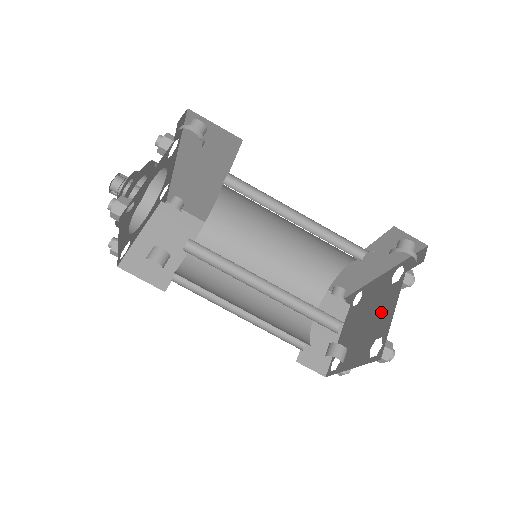
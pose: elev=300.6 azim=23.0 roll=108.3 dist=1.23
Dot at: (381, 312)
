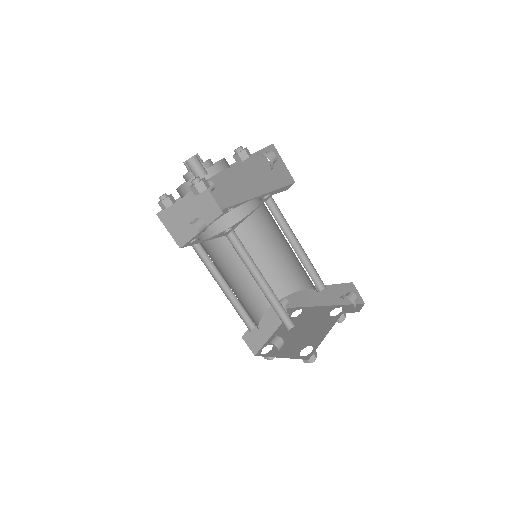
Dot at: (316, 330)
